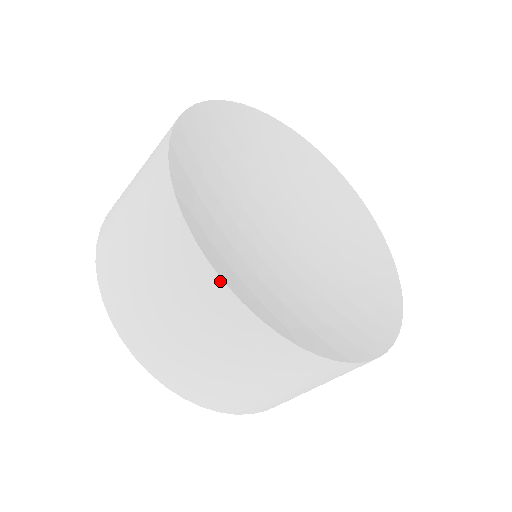
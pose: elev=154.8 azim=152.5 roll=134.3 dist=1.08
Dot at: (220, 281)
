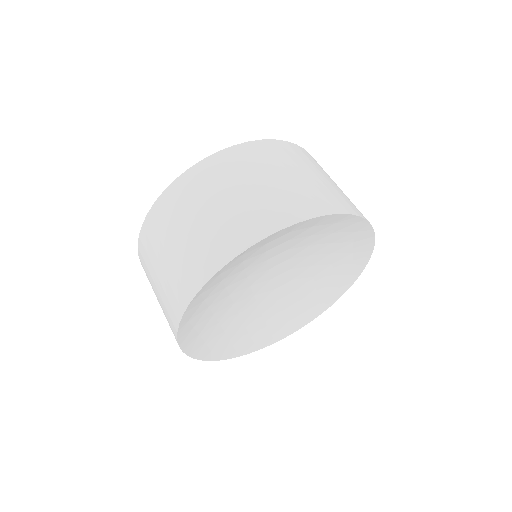
Dot at: (182, 350)
